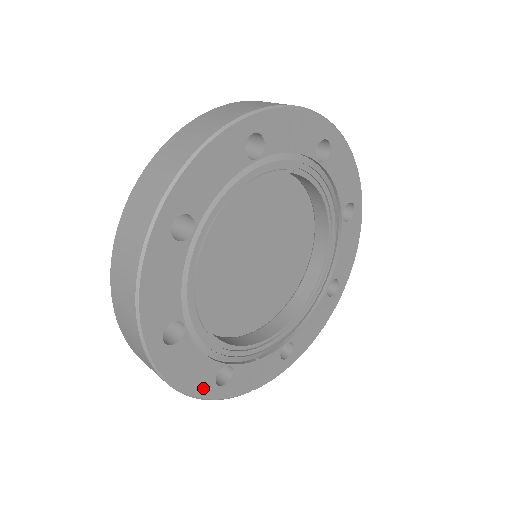
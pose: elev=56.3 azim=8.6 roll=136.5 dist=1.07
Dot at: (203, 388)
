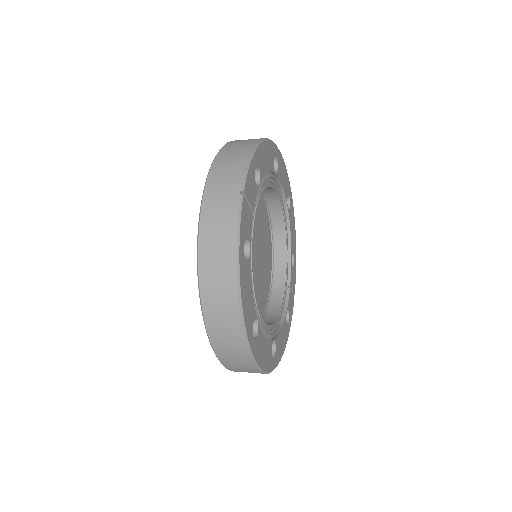
Dot at: (287, 335)
